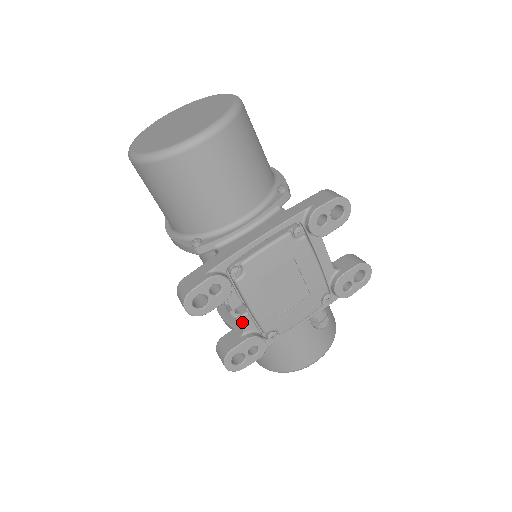
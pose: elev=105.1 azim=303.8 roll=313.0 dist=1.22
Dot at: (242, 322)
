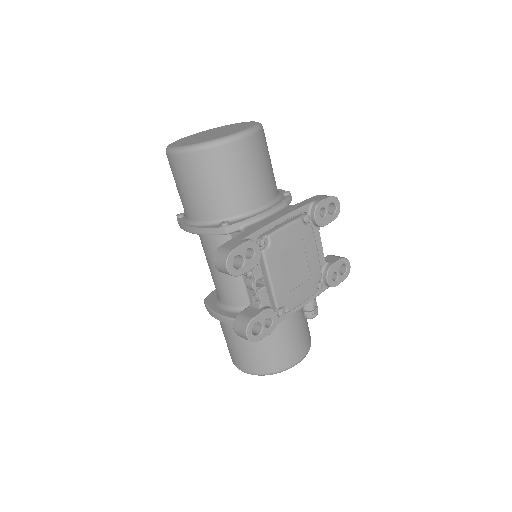
Dot at: (261, 294)
